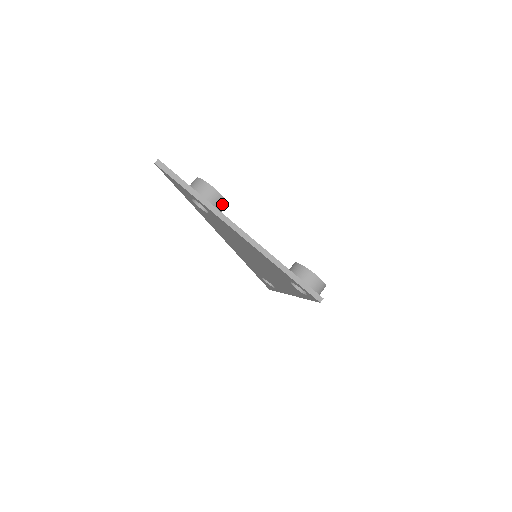
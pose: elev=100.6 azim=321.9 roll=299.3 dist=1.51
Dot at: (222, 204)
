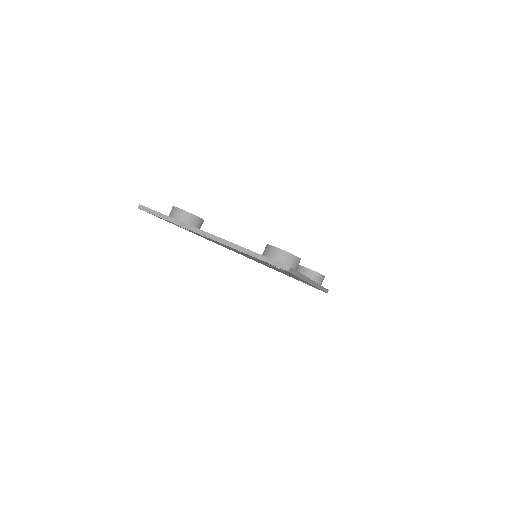
Dot at: (192, 219)
